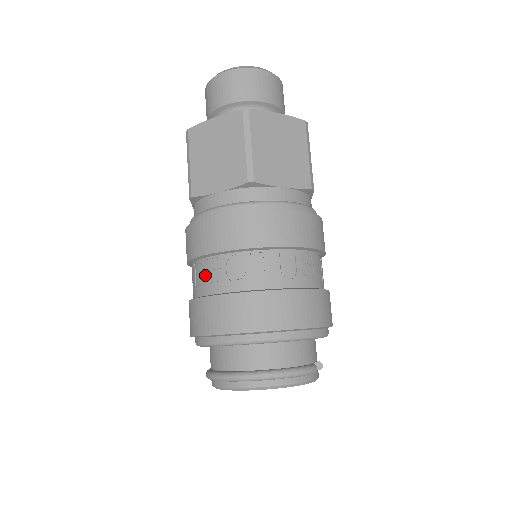
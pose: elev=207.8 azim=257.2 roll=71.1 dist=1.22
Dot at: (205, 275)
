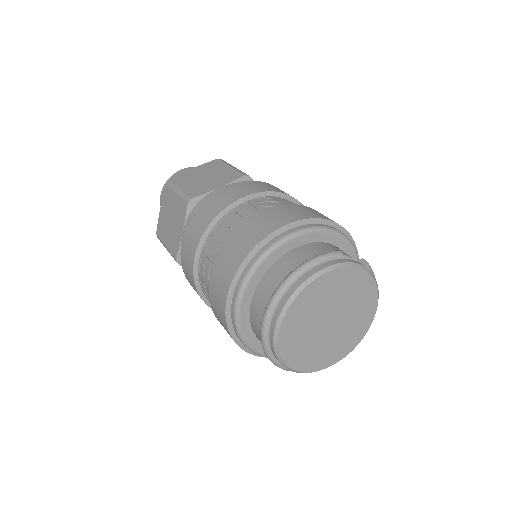
Dot at: (204, 282)
